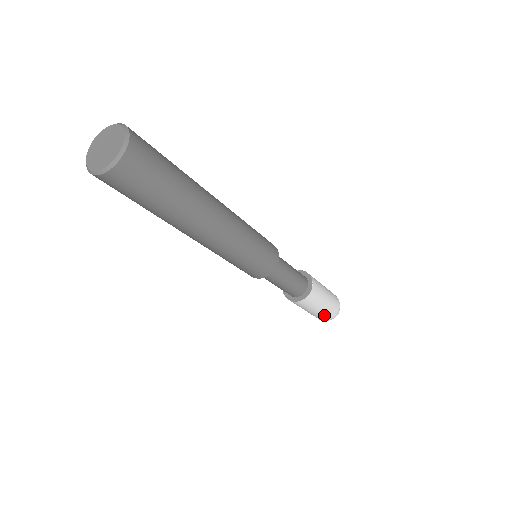
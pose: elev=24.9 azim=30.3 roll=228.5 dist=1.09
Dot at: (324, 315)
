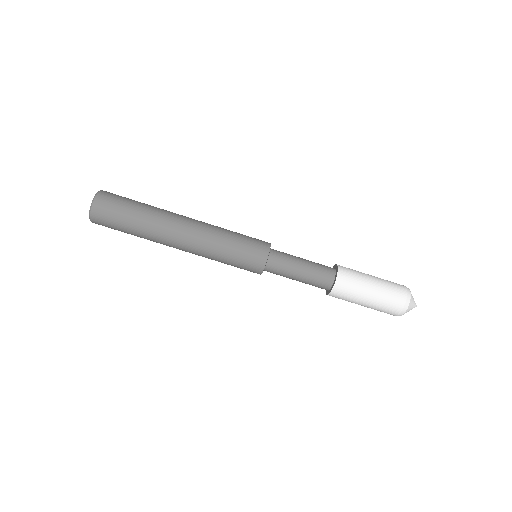
Dot at: (383, 309)
